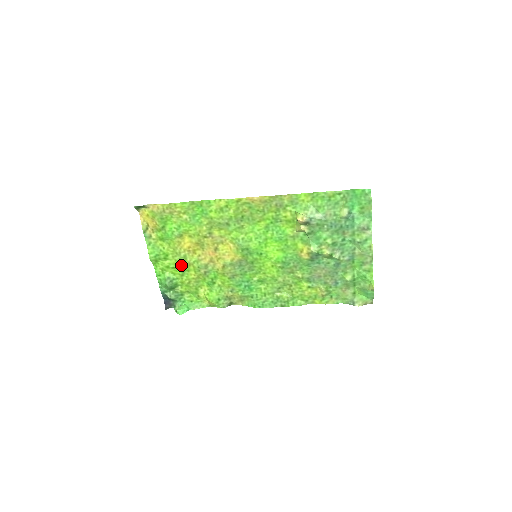
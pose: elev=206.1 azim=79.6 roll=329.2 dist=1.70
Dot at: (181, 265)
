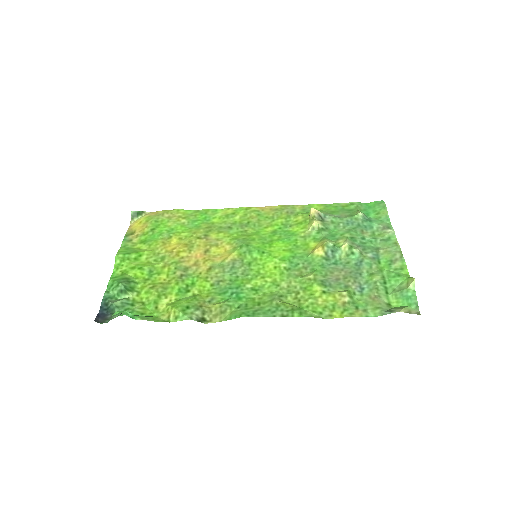
Dot at: (153, 266)
